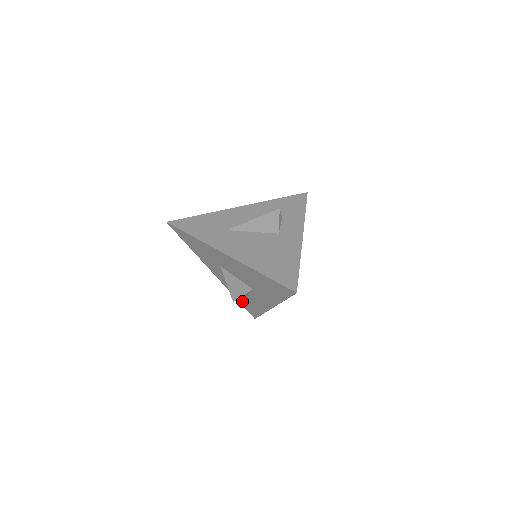
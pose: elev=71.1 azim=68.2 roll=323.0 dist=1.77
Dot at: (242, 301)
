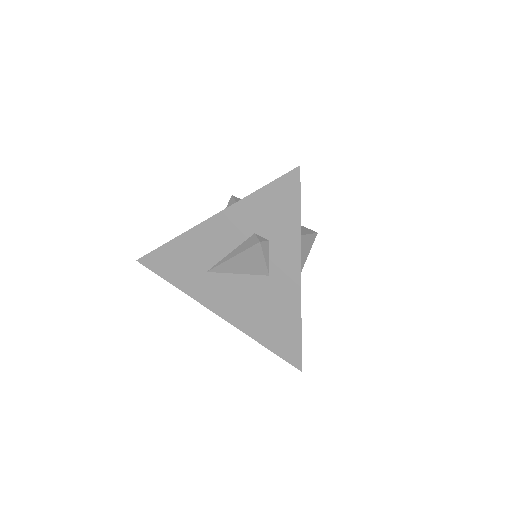
Dot at: occluded
